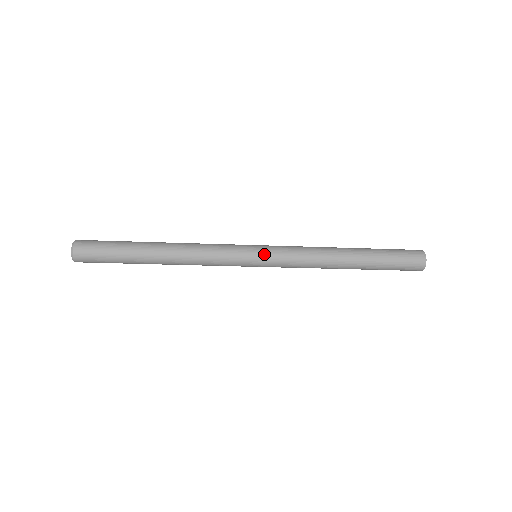
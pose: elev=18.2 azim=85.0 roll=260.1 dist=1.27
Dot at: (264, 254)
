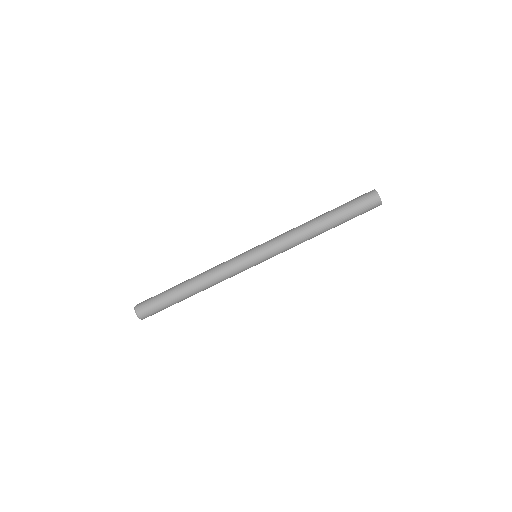
Dot at: occluded
